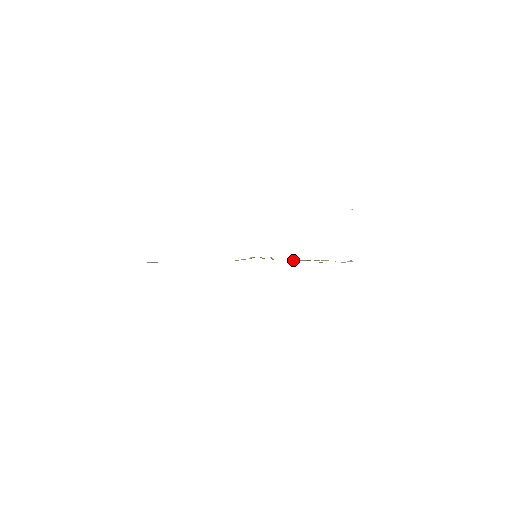
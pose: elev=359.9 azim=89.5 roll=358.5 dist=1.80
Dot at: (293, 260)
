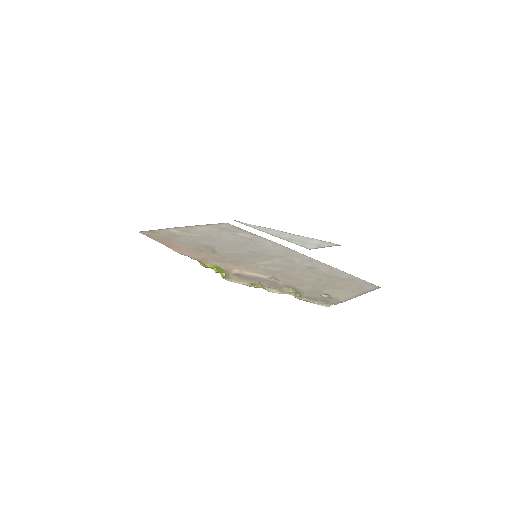
Dot at: (246, 284)
